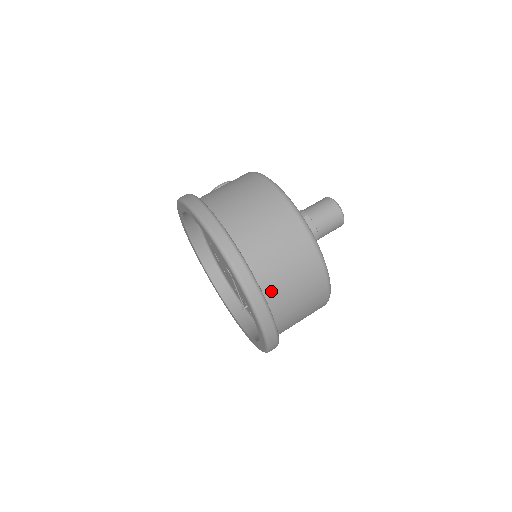
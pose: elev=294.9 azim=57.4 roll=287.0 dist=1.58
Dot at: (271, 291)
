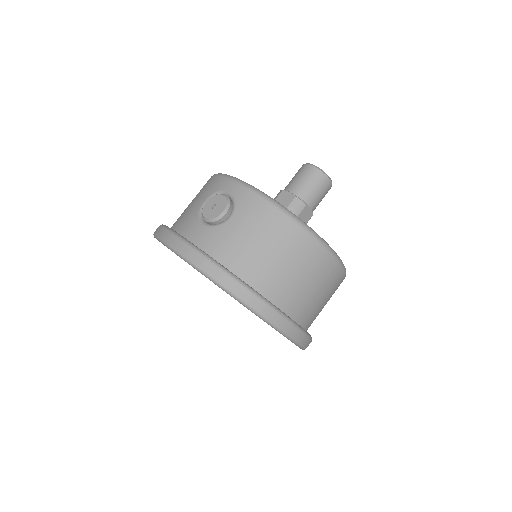
Dot at: occluded
